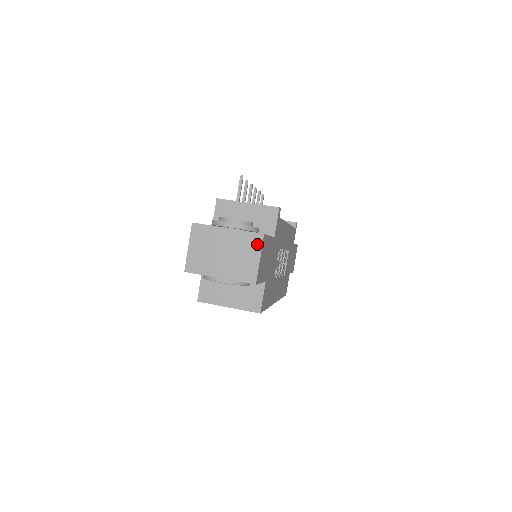
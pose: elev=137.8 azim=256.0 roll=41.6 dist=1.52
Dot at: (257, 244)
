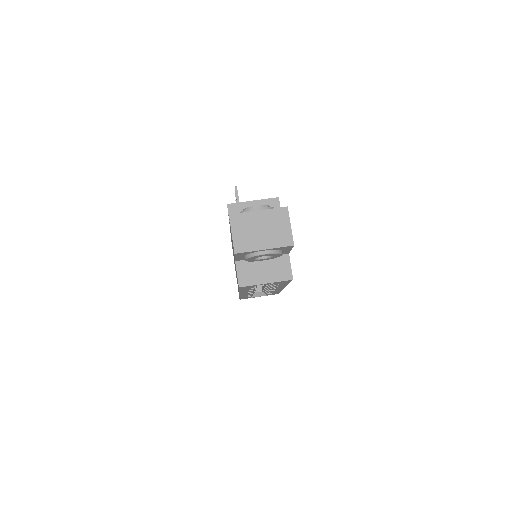
Dot at: (285, 215)
